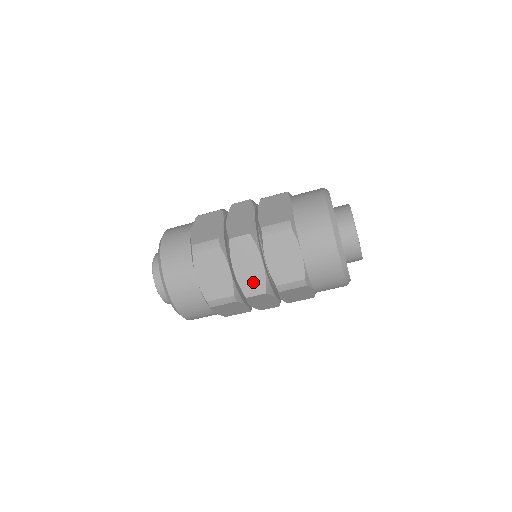
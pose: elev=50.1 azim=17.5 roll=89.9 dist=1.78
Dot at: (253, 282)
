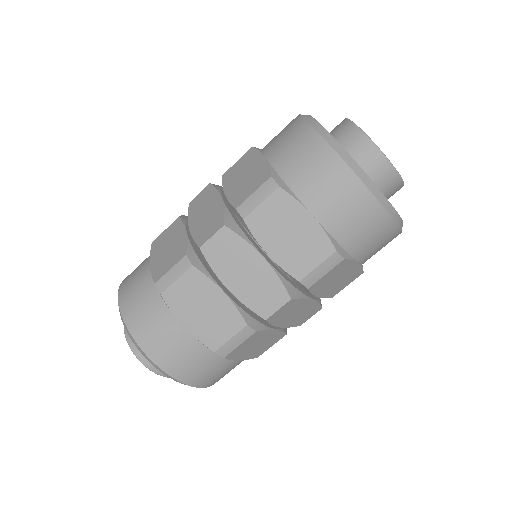
Dot at: (264, 292)
